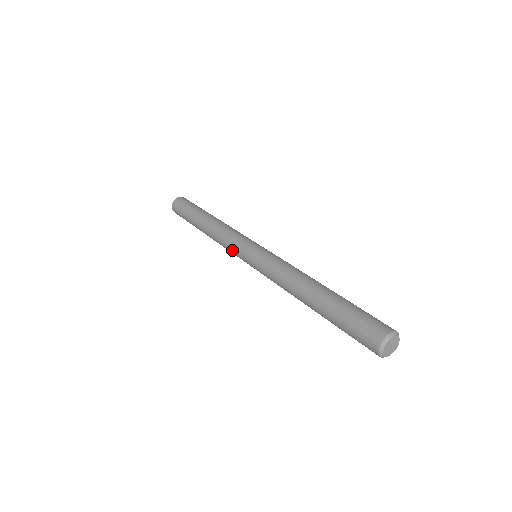
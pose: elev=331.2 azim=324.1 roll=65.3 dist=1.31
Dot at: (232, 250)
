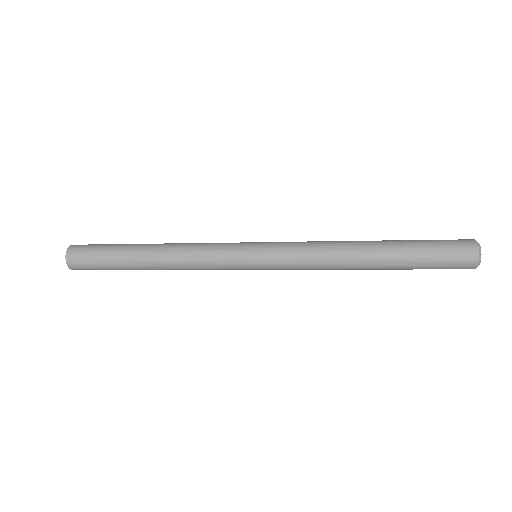
Dot at: (222, 264)
